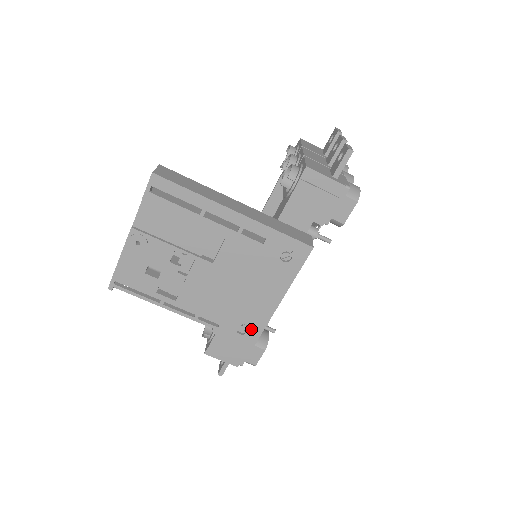
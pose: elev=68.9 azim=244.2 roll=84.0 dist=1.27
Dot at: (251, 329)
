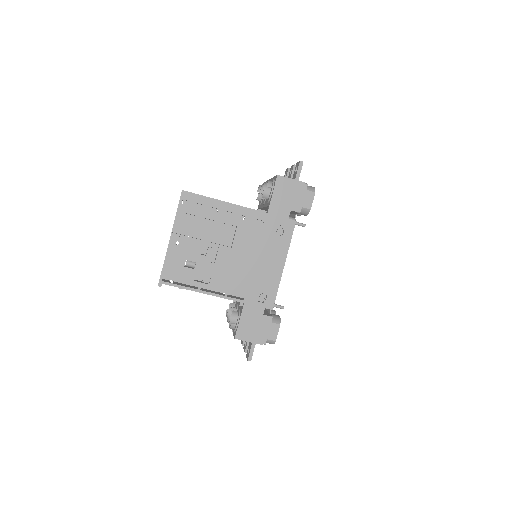
Dot at: (268, 296)
